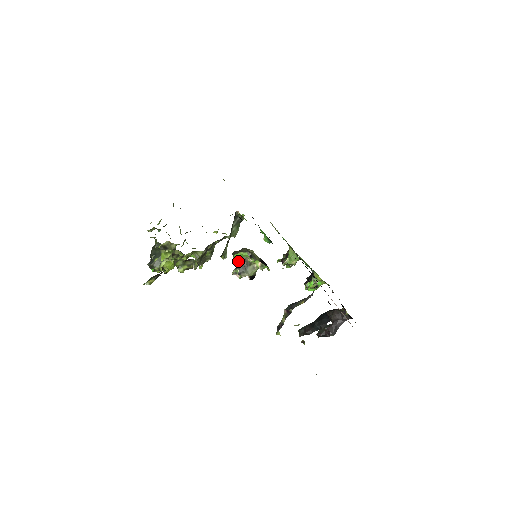
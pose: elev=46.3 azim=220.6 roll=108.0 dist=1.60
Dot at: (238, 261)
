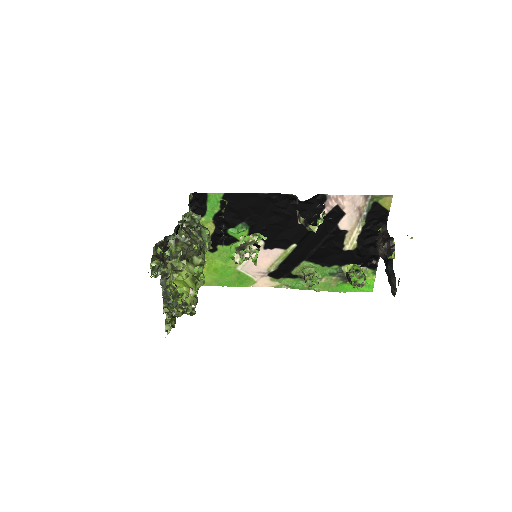
Dot at: (236, 252)
